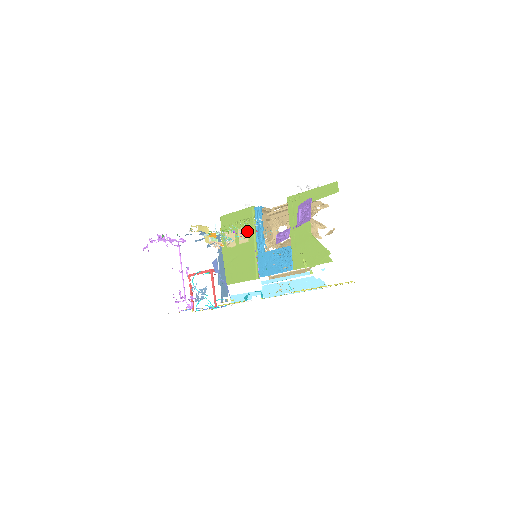
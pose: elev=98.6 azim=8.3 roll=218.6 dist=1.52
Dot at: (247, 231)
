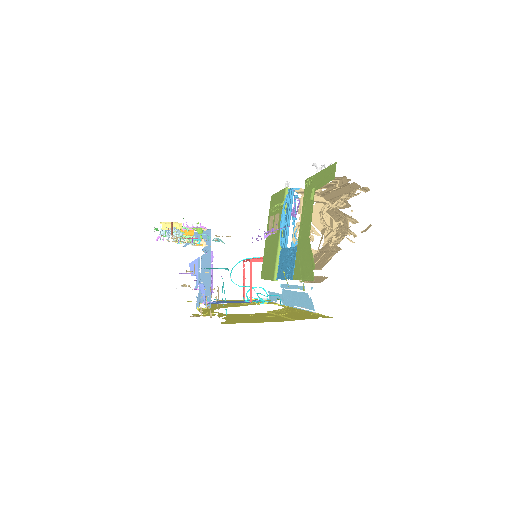
Dot at: (278, 219)
